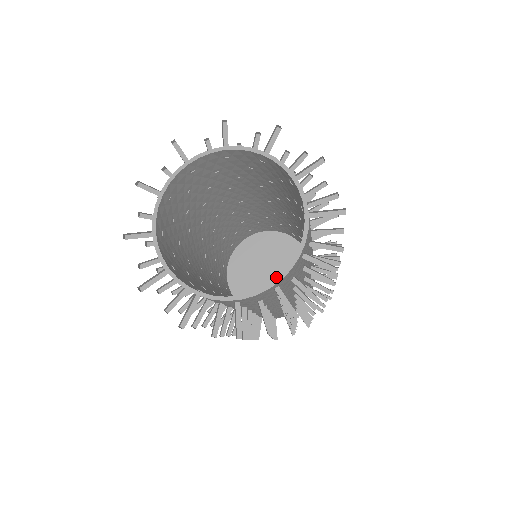
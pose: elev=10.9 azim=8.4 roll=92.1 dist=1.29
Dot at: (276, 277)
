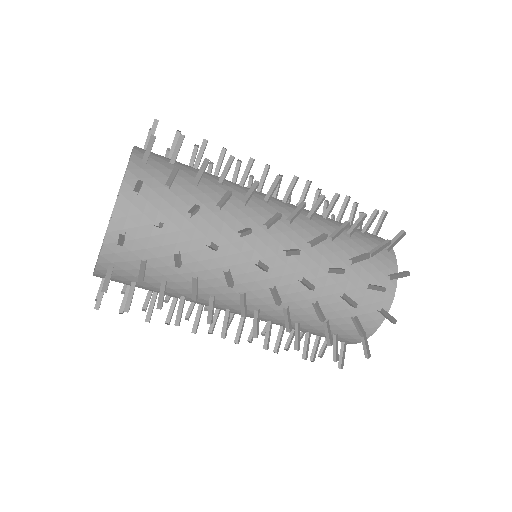
Dot at: occluded
